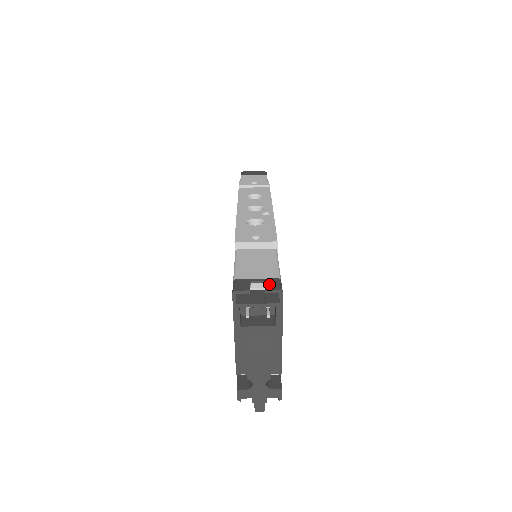
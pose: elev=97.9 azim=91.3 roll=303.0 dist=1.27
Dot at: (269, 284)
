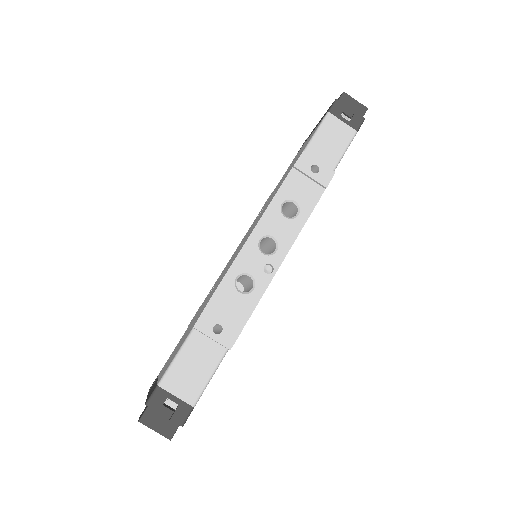
Dot at: (179, 412)
